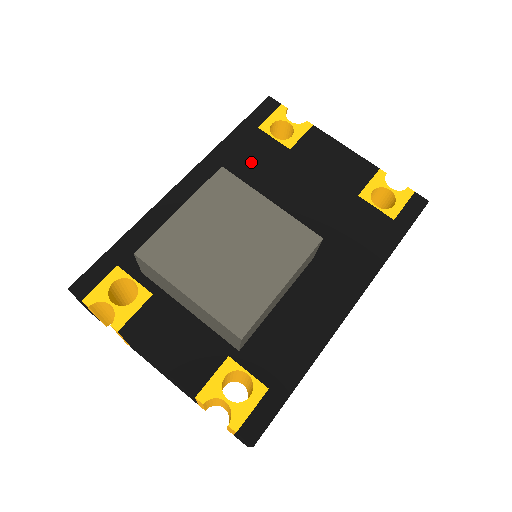
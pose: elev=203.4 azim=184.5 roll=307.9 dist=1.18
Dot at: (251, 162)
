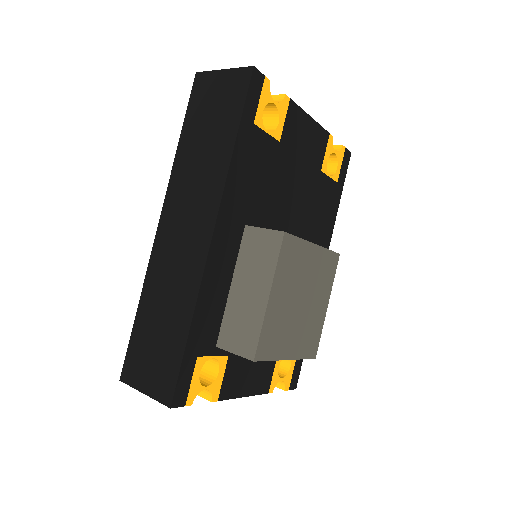
Dot at: (258, 175)
